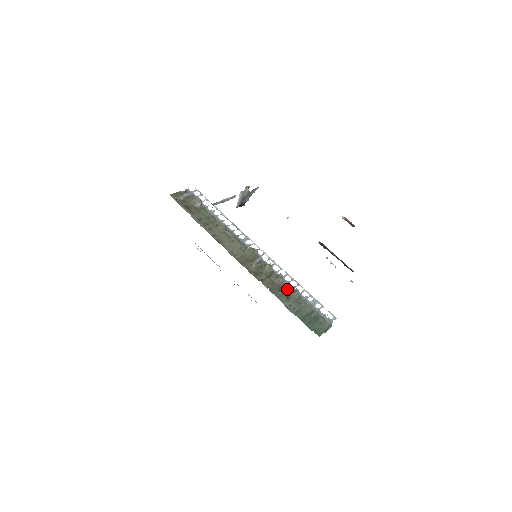
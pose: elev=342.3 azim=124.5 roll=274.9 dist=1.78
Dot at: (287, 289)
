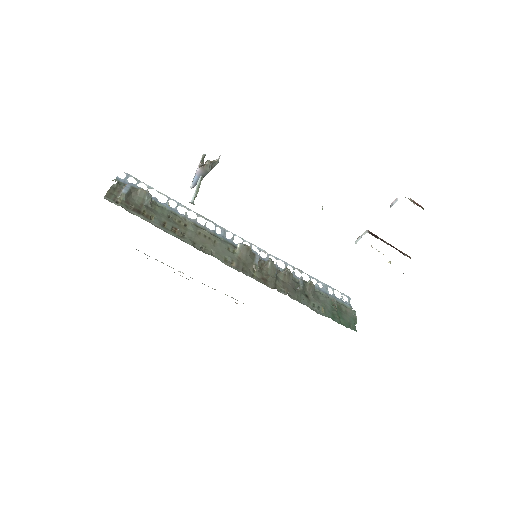
Dot at: (302, 286)
